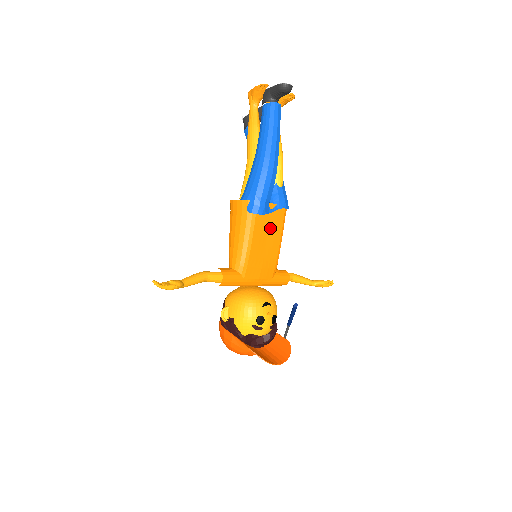
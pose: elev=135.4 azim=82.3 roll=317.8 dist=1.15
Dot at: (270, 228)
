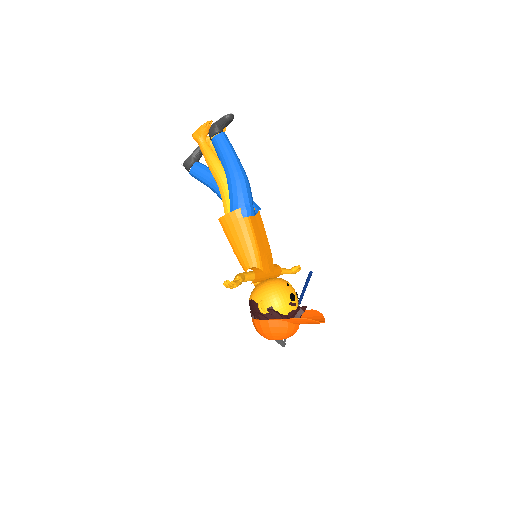
Dot at: (259, 227)
